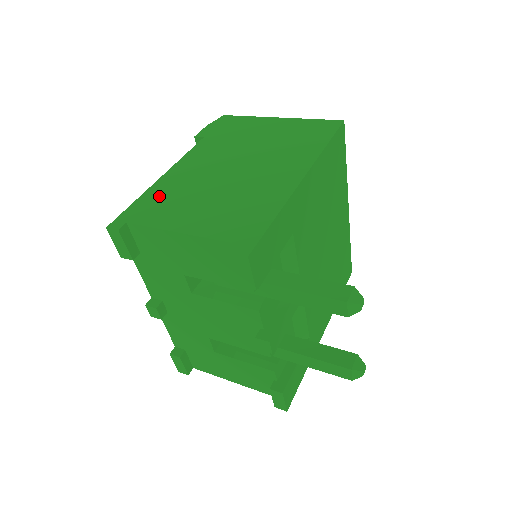
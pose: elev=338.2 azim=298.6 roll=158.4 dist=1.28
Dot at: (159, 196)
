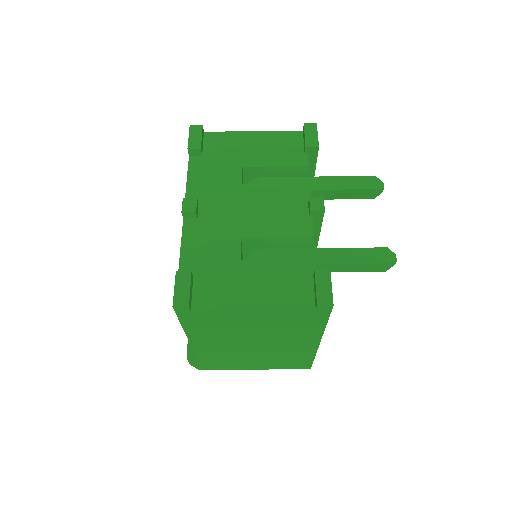
Dot at: occluded
